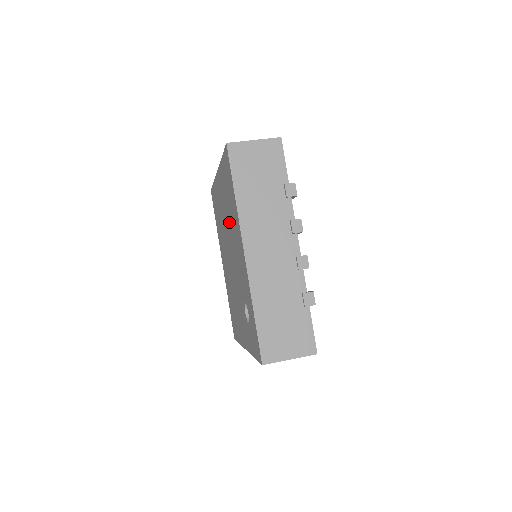
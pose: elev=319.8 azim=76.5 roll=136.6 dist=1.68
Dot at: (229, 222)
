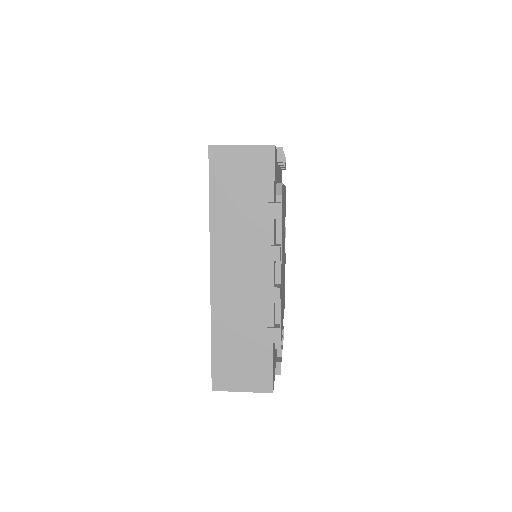
Dot at: occluded
